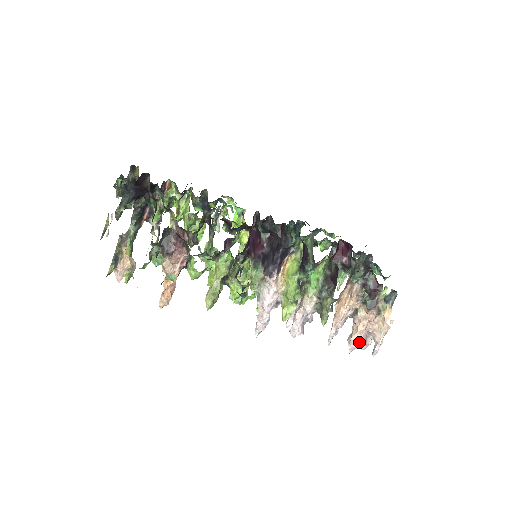
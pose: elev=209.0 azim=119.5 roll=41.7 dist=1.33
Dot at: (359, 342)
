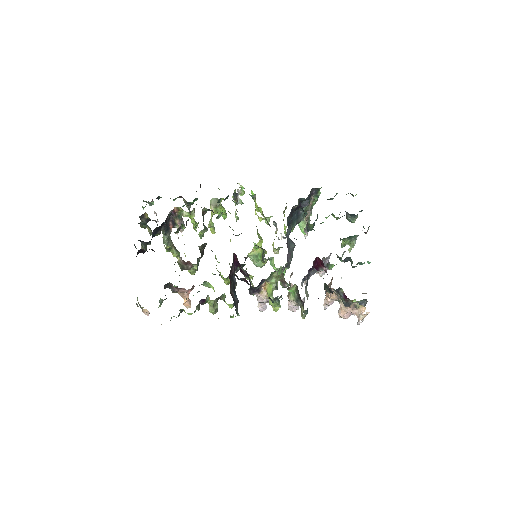
Dot at: (344, 318)
